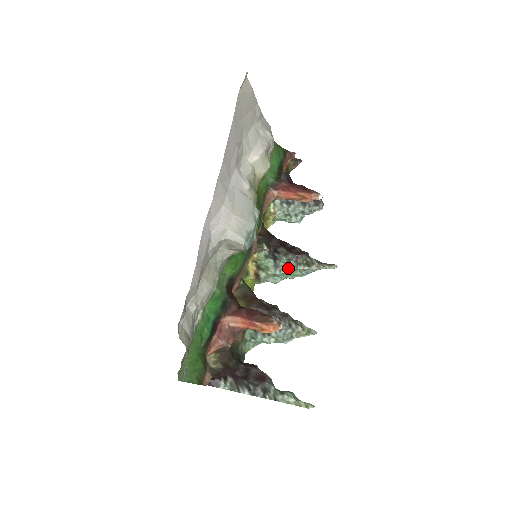
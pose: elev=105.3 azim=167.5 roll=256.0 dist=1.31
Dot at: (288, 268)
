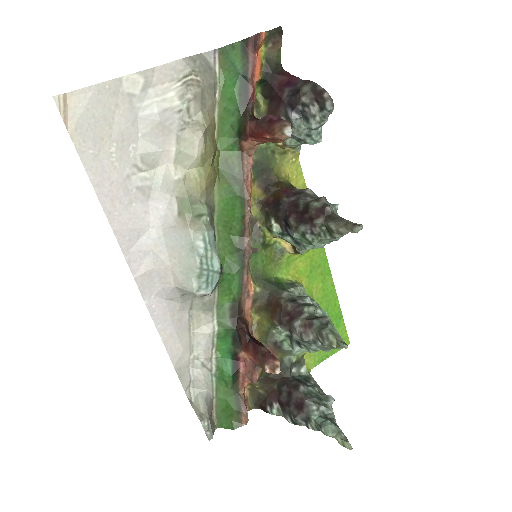
Dot at: (308, 244)
